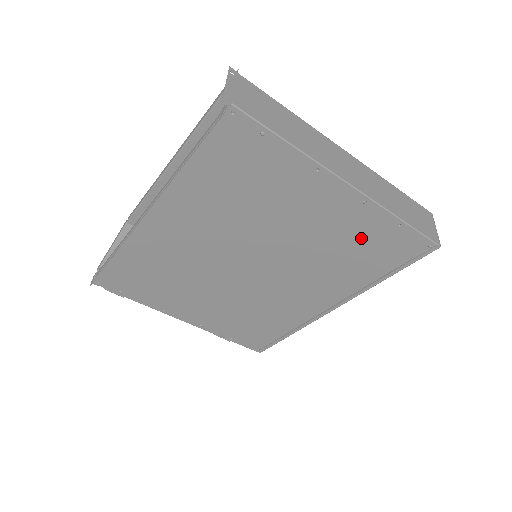
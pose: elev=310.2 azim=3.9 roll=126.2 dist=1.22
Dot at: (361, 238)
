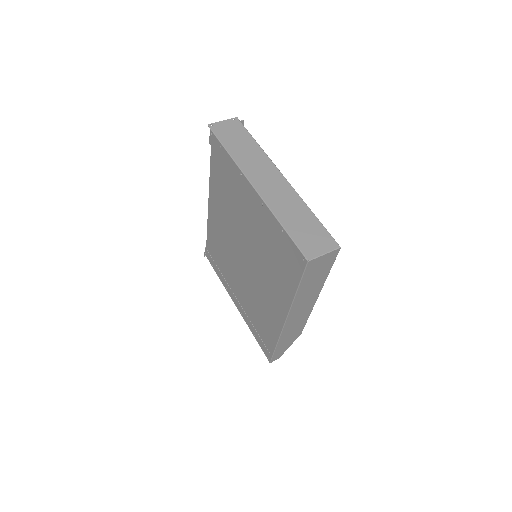
Dot at: (275, 242)
